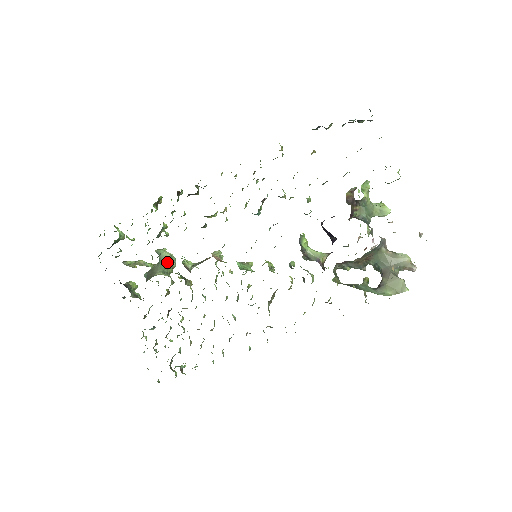
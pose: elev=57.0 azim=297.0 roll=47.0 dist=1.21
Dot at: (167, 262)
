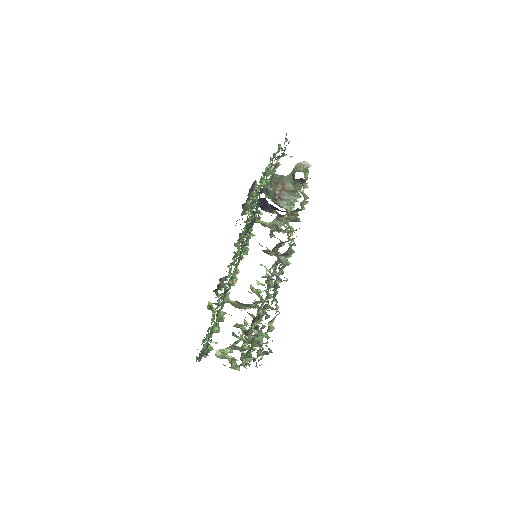
Dot at: (234, 325)
